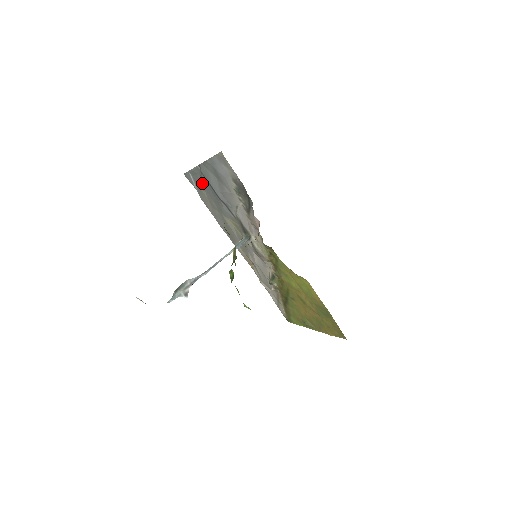
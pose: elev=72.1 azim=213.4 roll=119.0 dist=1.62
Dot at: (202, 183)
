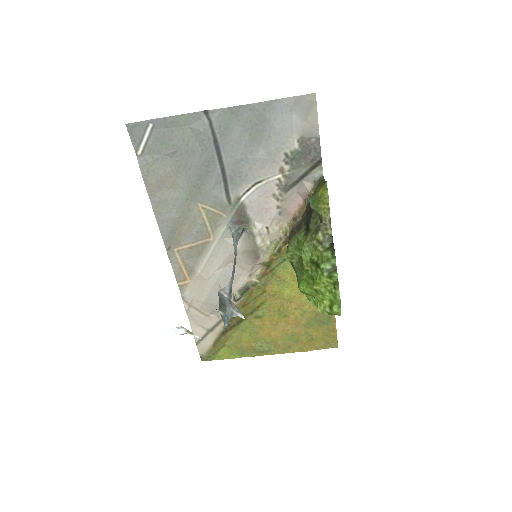
Dot at: (182, 142)
